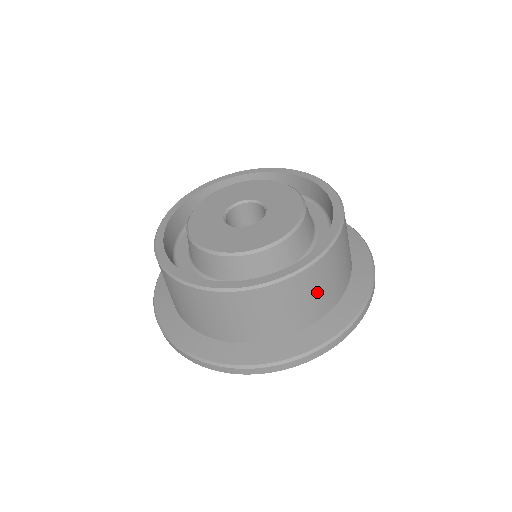
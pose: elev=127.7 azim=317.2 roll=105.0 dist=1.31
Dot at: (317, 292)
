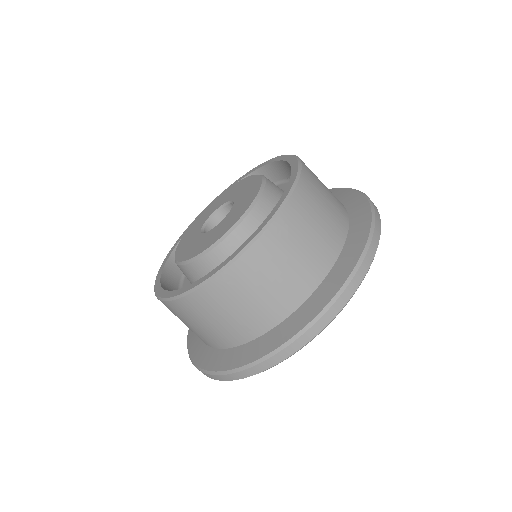
Dot at: (325, 199)
